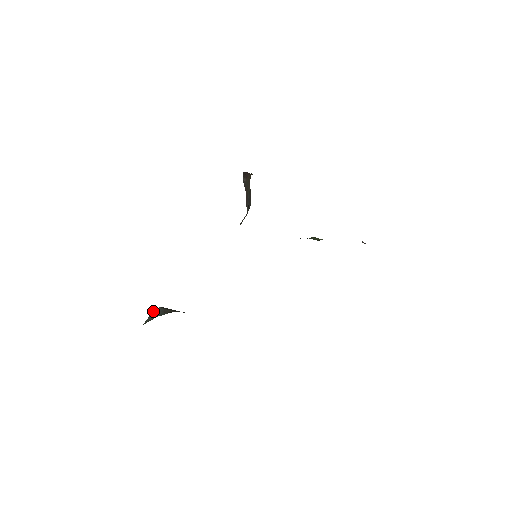
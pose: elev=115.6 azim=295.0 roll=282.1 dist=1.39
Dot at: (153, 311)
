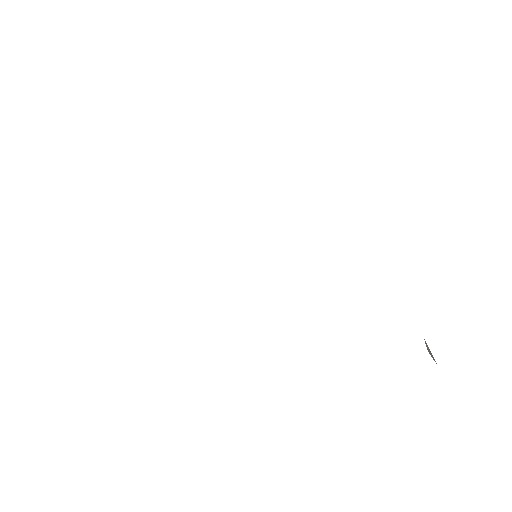
Dot at: occluded
